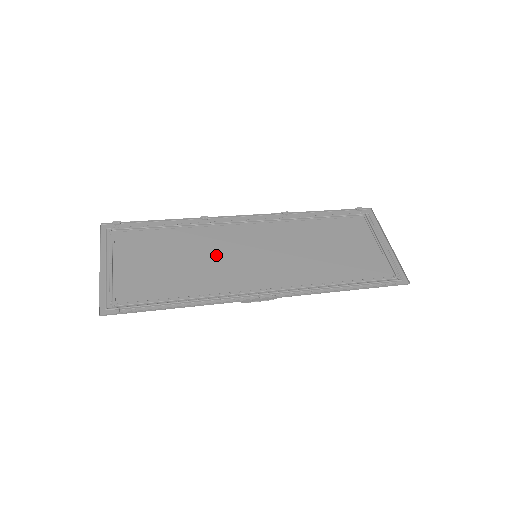
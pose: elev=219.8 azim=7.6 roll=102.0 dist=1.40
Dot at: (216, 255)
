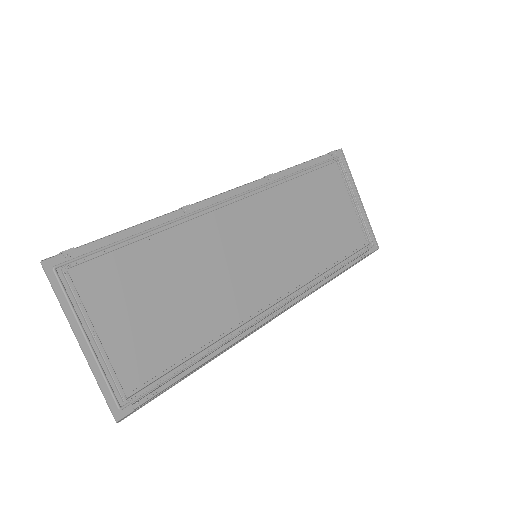
Dot at: (216, 269)
